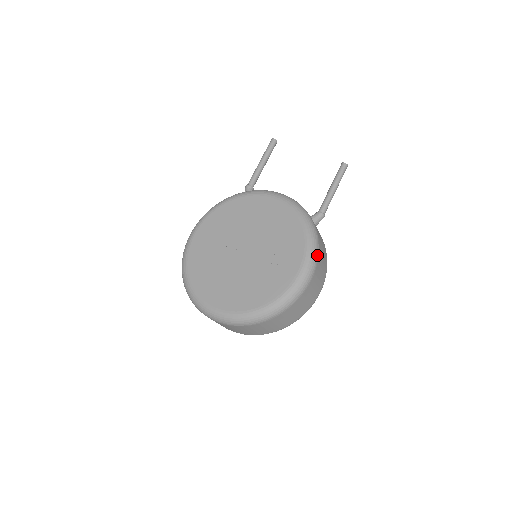
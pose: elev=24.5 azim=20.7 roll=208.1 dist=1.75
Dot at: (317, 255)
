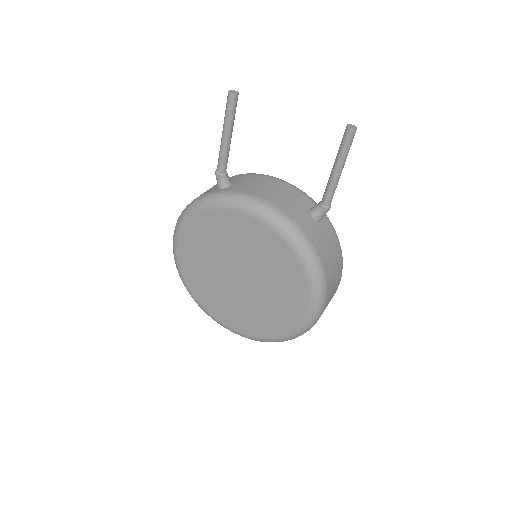
Dot at: (325, 291)
